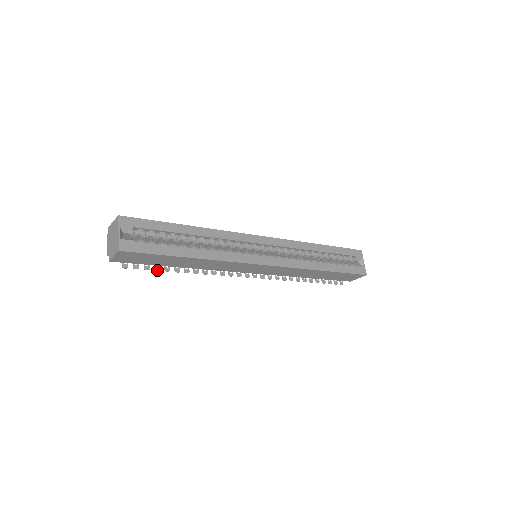
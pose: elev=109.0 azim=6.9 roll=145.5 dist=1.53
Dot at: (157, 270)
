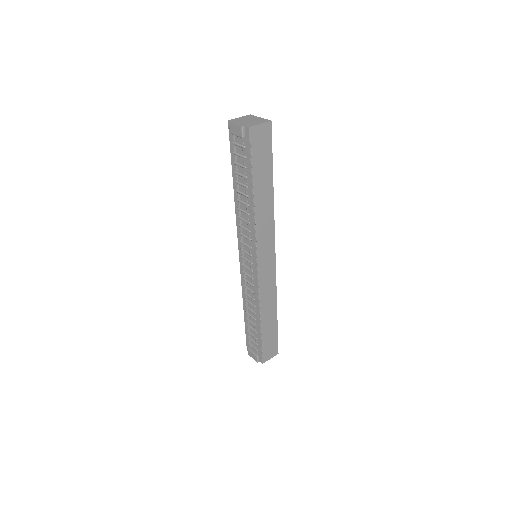
Dot at: (253, 175)
